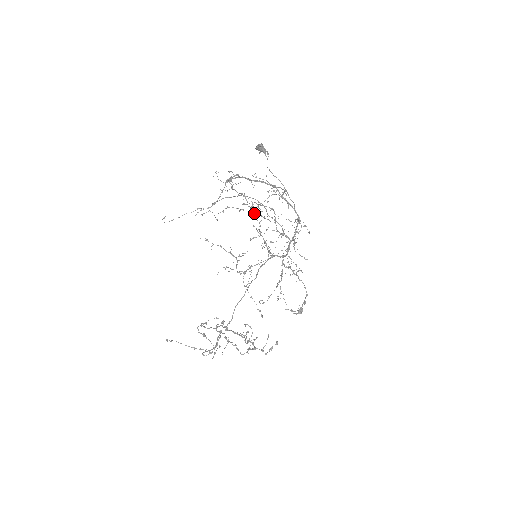
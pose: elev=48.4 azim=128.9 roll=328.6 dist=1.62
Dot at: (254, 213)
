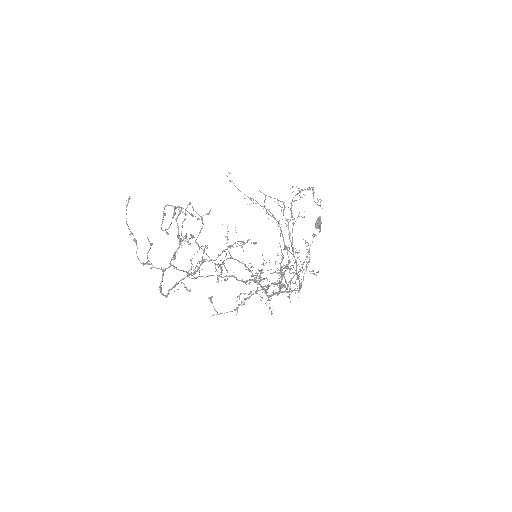
Dot at: (261, 269)
